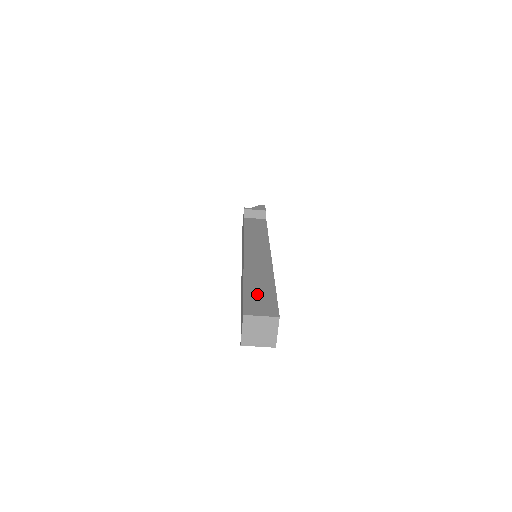
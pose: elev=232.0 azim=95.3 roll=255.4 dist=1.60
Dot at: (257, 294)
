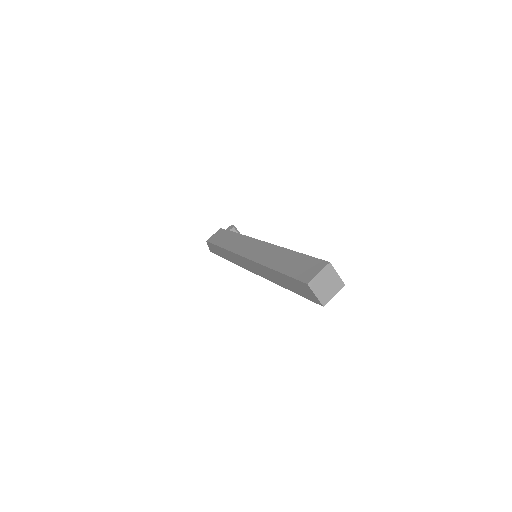
Dot at: occluded
